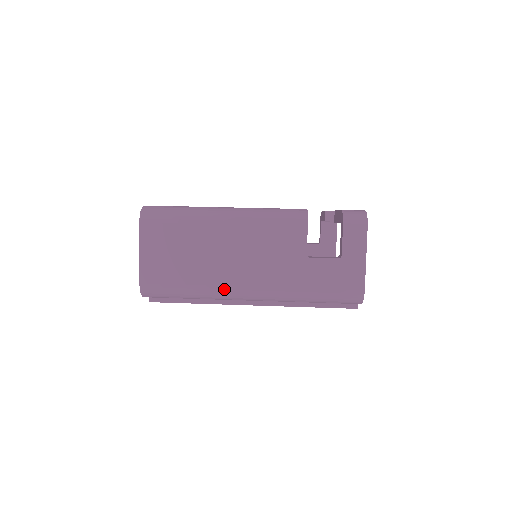
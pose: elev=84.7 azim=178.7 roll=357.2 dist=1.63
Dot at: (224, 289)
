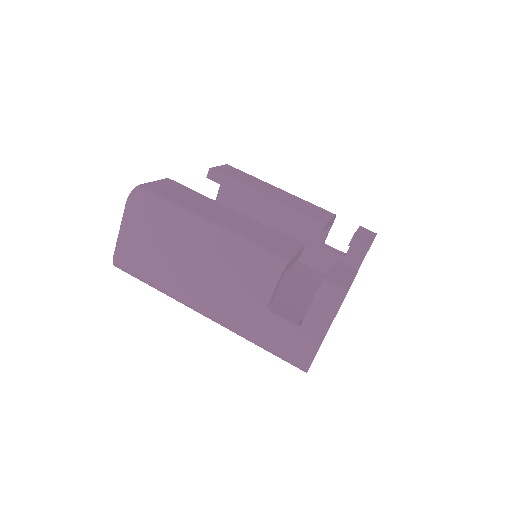
Dot at: (182, 298)
